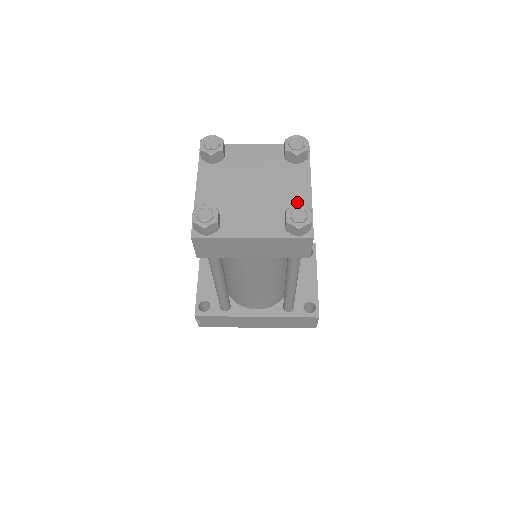
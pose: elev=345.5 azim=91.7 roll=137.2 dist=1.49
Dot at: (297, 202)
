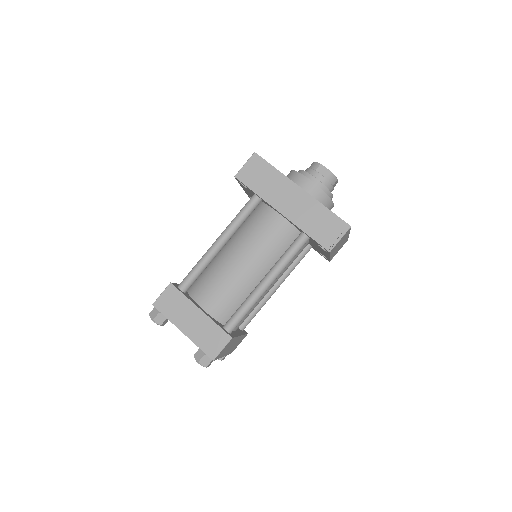
Dot at: occluded
